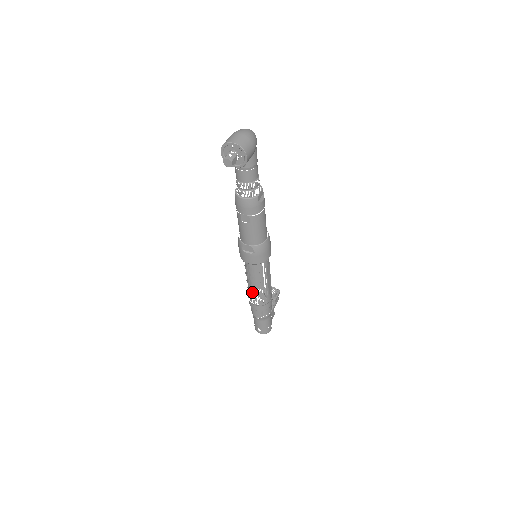
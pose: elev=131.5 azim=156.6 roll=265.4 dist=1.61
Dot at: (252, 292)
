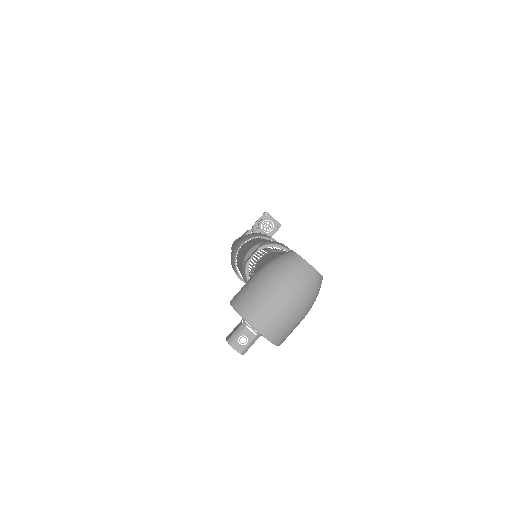
Dot at: occluded
